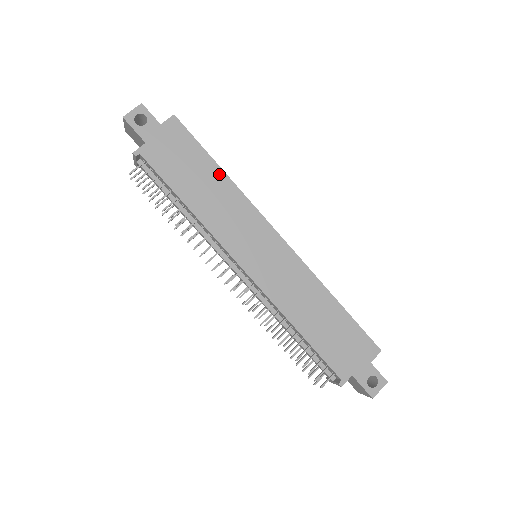
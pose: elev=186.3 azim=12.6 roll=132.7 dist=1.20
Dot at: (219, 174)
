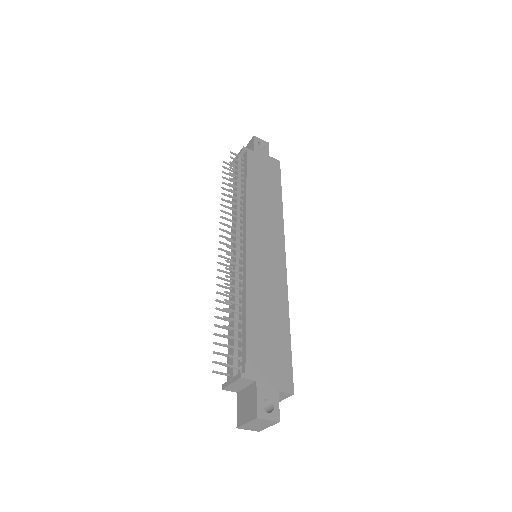
Dot at: (278, 199)
